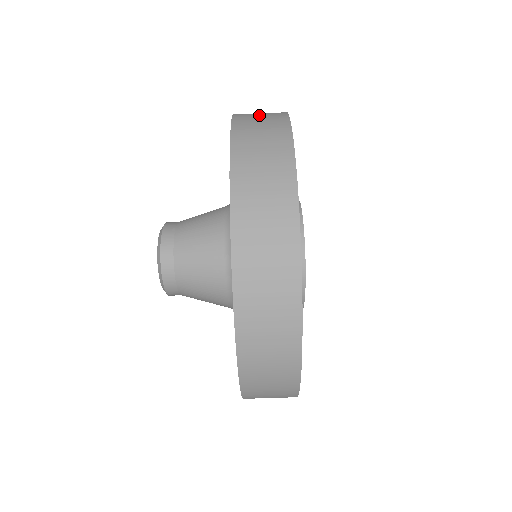
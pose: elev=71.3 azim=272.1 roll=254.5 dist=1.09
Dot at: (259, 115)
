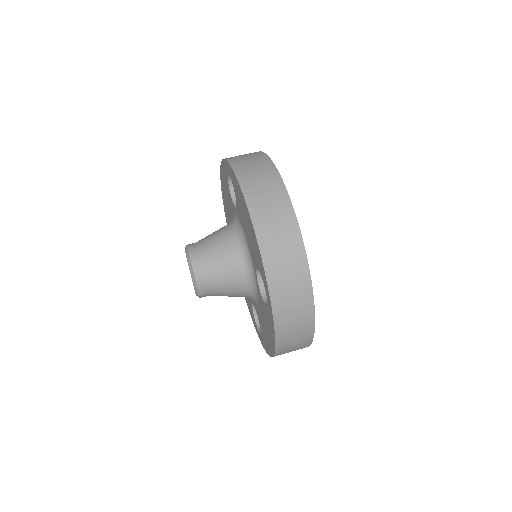
Dot at: (241, 155)
